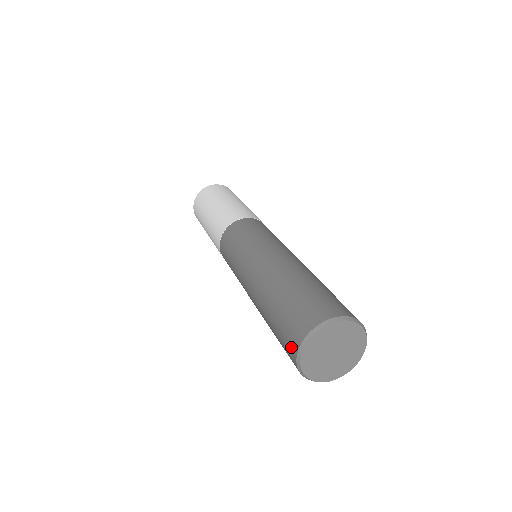
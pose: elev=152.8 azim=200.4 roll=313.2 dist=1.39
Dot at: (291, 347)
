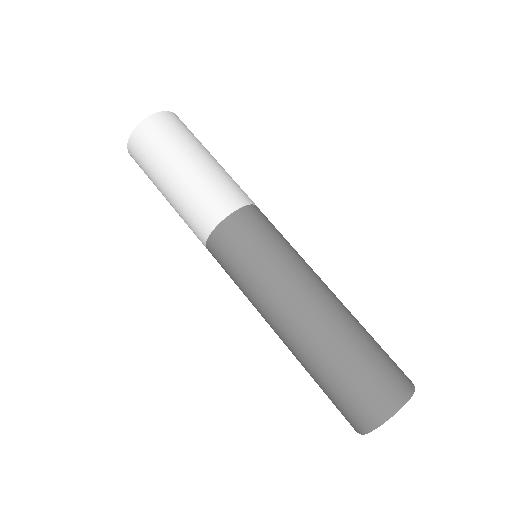
Dot at: occluded
